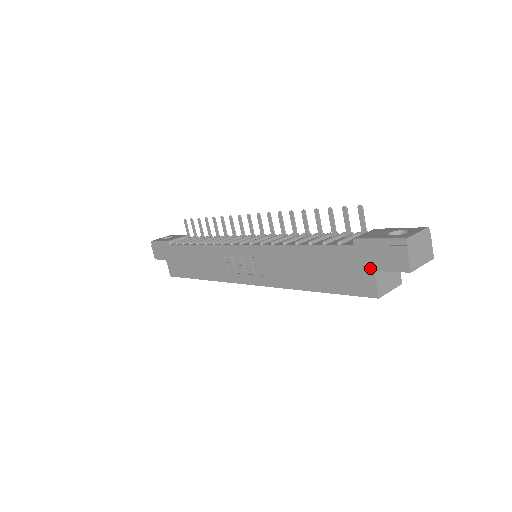
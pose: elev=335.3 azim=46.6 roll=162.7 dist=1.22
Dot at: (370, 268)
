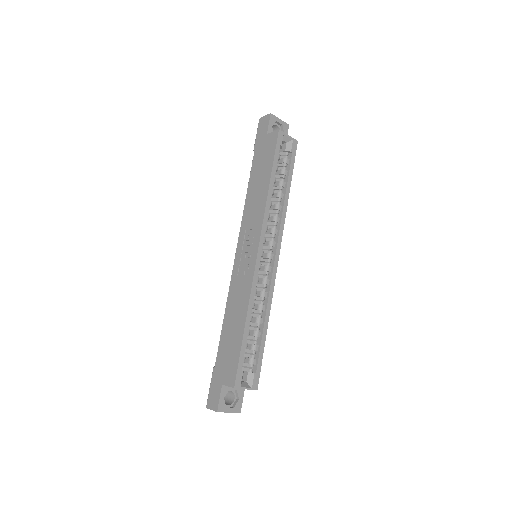
Dot at: (265, 137)
